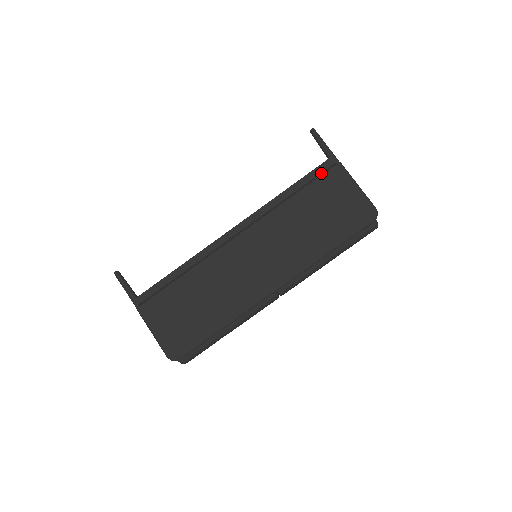
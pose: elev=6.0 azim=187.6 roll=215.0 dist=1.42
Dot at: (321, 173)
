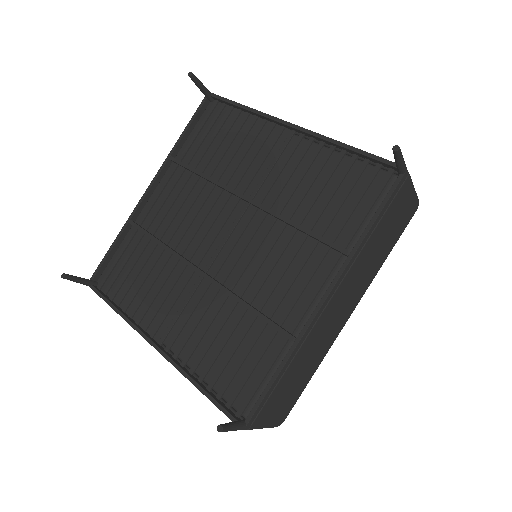
Dot at: (394, 193)
